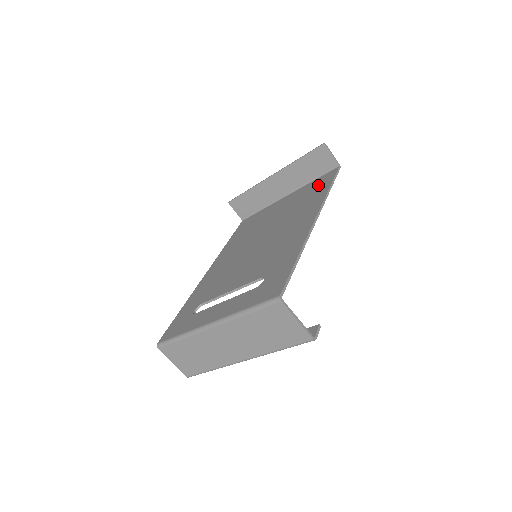
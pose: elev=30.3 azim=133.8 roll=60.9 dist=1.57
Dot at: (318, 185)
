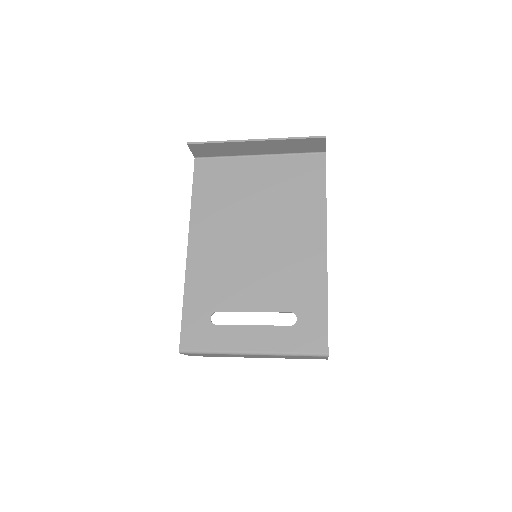
Dot at: (307, 174)
